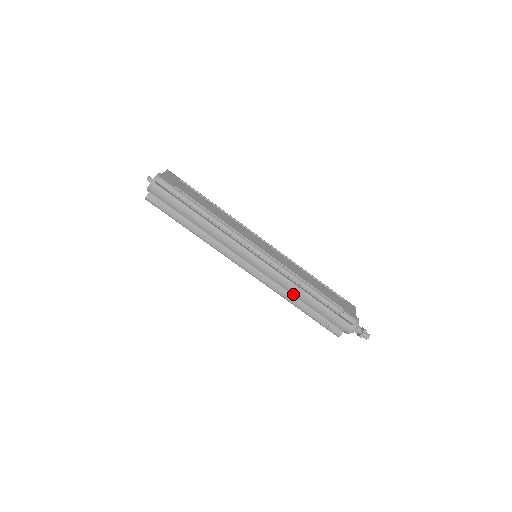
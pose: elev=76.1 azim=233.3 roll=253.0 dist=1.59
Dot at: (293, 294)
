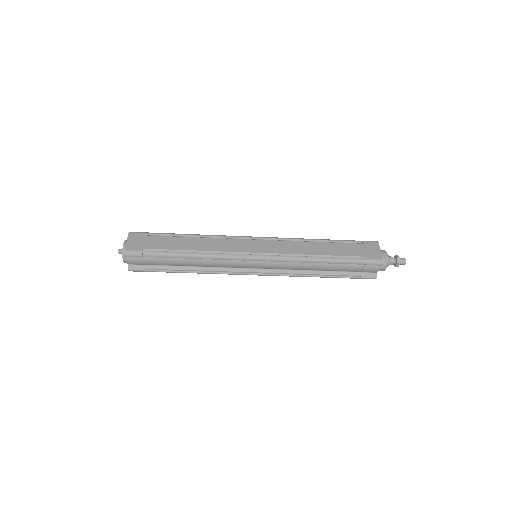
Dot at: (310, 270)
